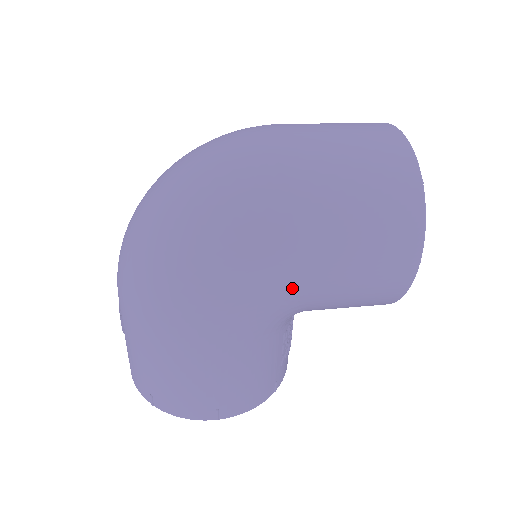
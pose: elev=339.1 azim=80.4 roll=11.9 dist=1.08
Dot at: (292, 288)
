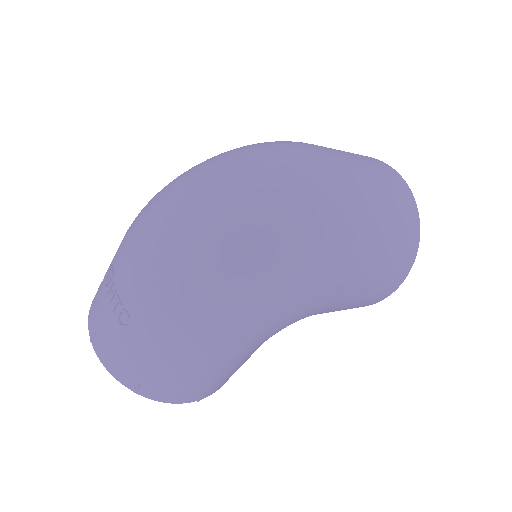
Dot at: (320, 310)
